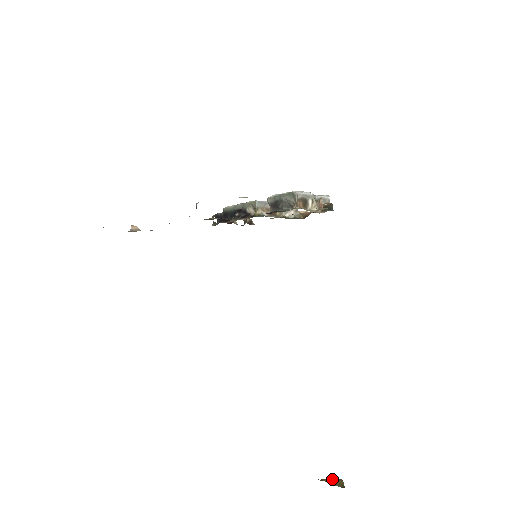
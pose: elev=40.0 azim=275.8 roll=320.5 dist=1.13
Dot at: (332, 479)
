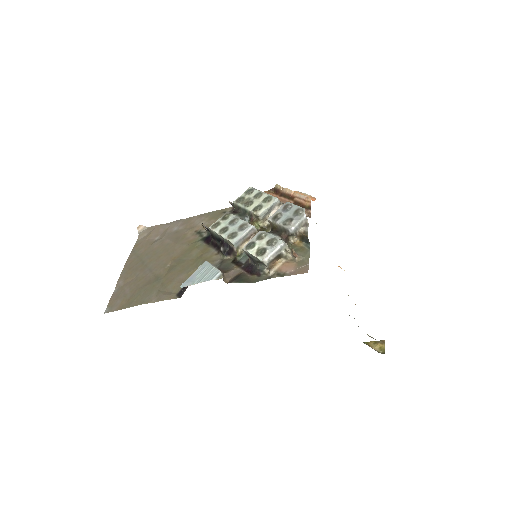
Dot at: (376, 342)
